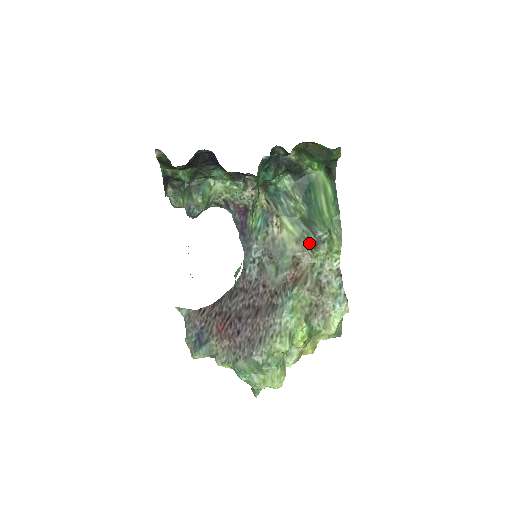
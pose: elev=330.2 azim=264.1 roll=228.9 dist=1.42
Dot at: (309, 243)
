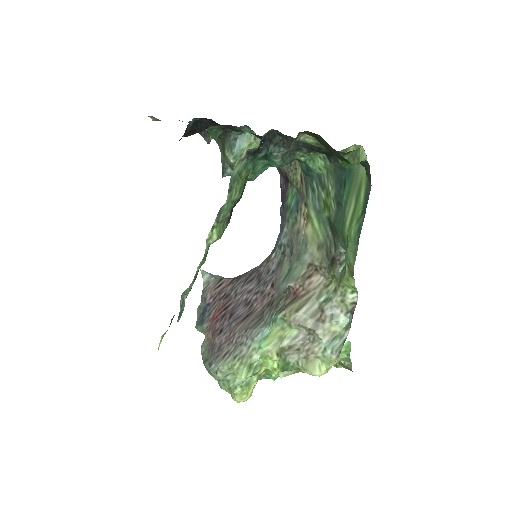
Dot at: (329, 256)
